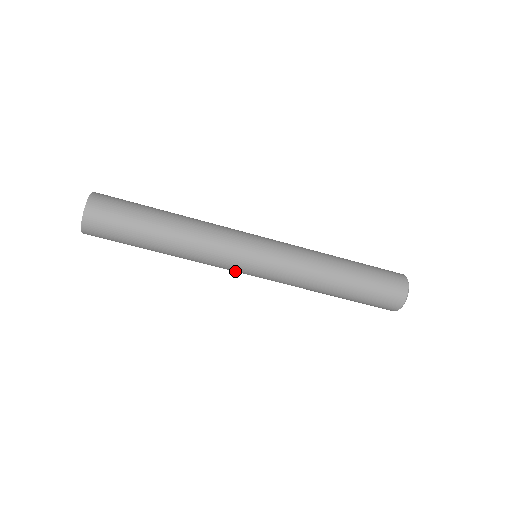
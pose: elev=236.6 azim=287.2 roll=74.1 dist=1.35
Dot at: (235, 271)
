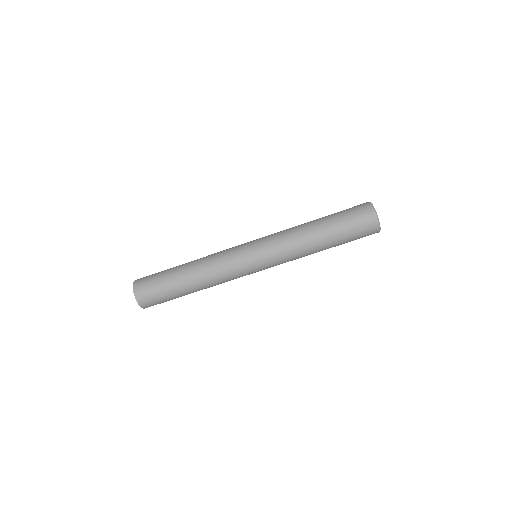
Dot at: (245, 271)
